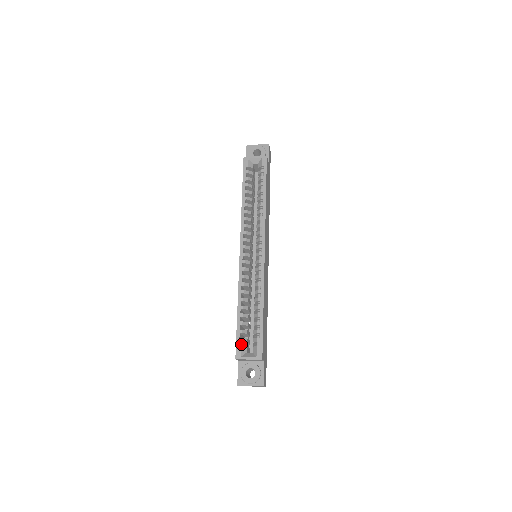
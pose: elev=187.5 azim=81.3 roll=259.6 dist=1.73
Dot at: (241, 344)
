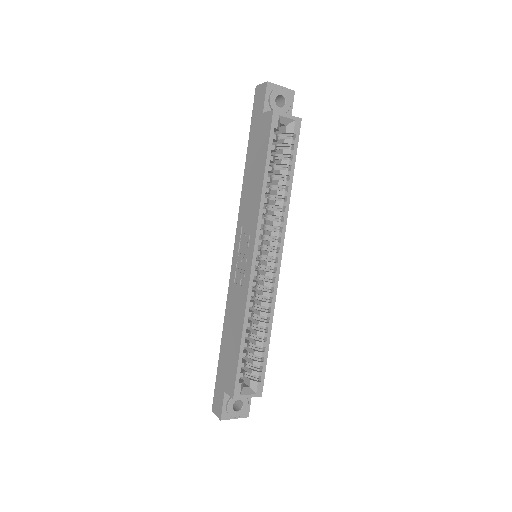
Dot at: occluded
